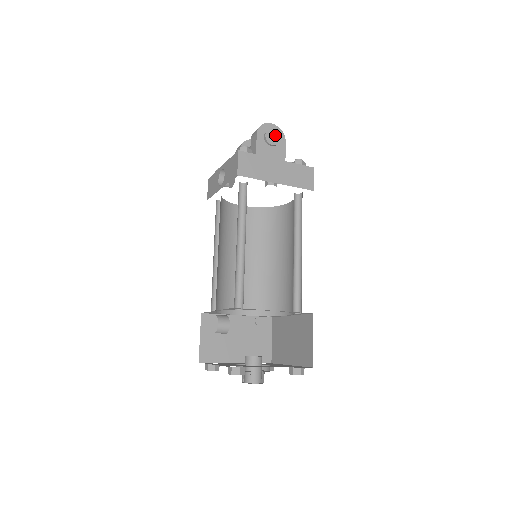
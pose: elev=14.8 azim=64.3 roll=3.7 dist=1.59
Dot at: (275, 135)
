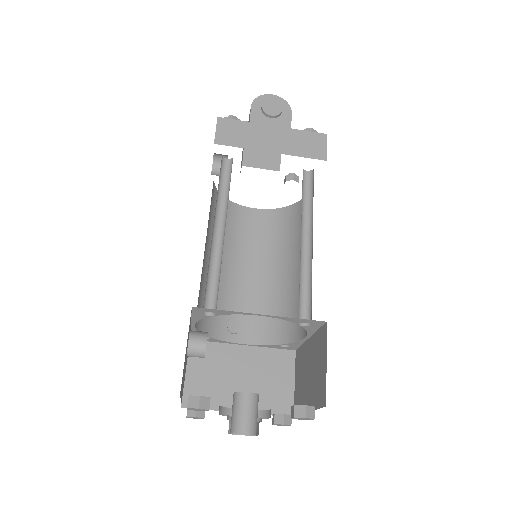
Dot at: (276, 105)
